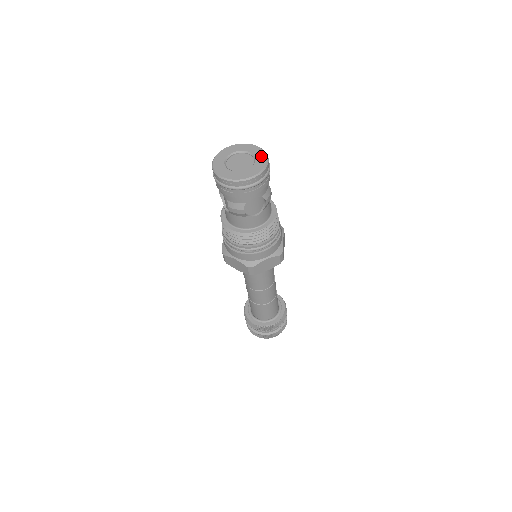
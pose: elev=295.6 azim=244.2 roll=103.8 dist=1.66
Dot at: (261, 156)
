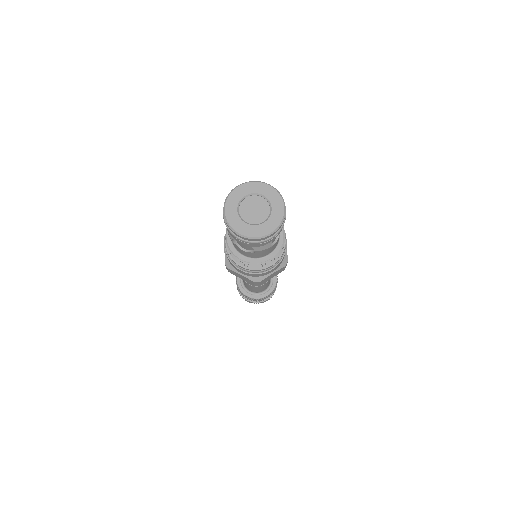
Dot at: (273, 223)
